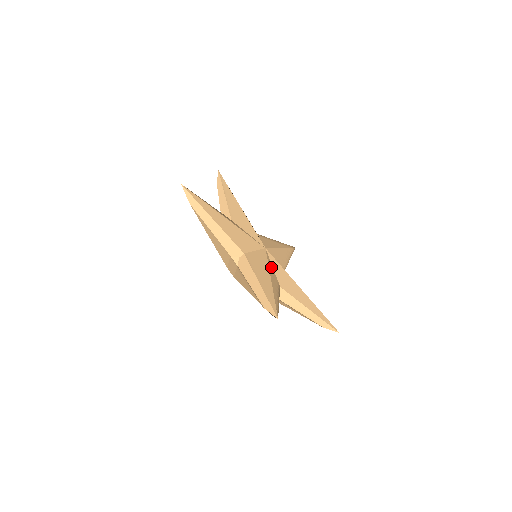
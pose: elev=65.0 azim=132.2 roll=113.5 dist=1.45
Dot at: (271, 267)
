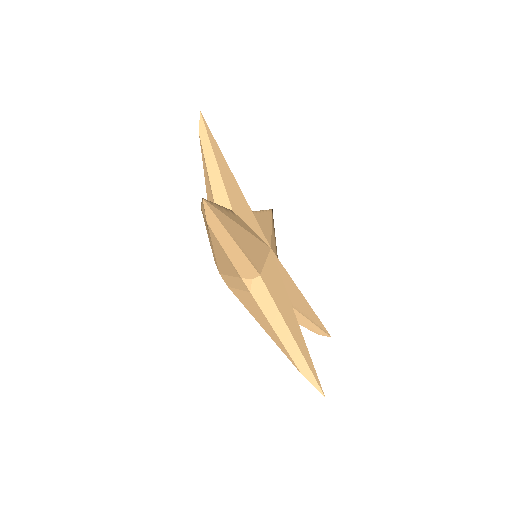
Dot at: (261, 252)
